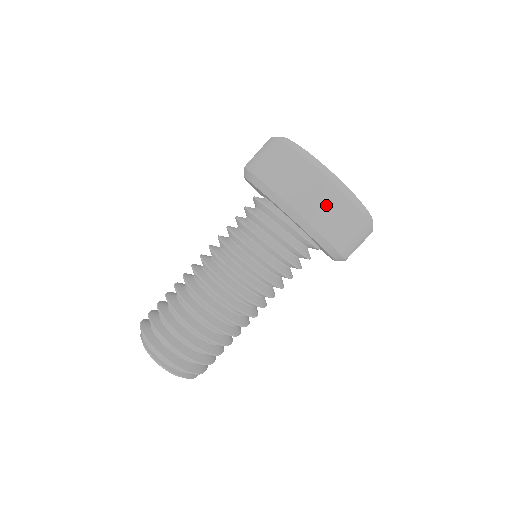
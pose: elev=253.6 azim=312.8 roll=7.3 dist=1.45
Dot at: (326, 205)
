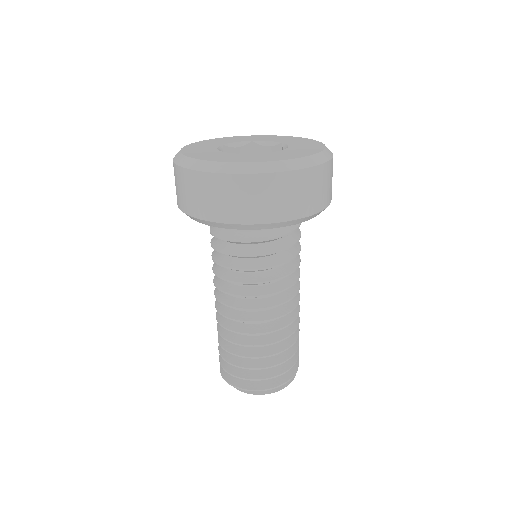
Dot at: (258, 197)
